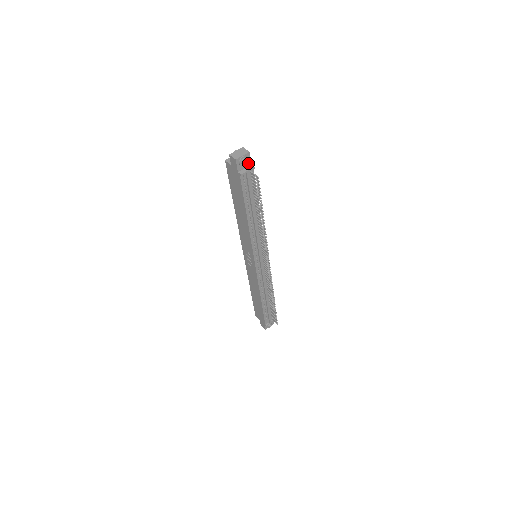
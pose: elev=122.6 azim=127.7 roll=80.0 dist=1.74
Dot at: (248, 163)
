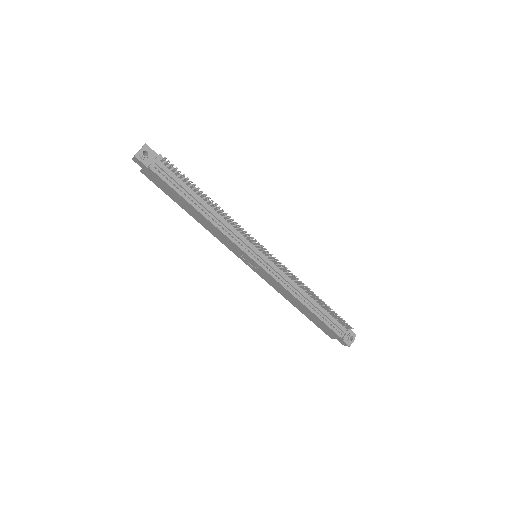
Dot at: (153, 155)
